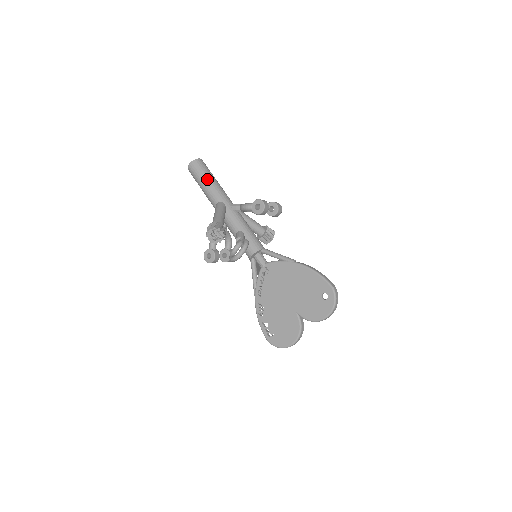
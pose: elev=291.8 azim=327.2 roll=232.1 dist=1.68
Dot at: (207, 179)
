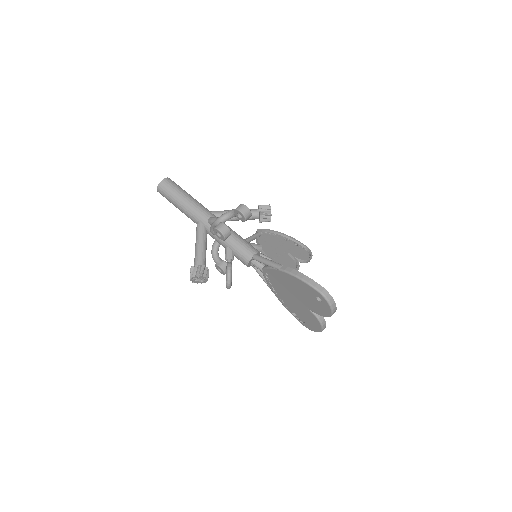
Dot at: (177, 202)
